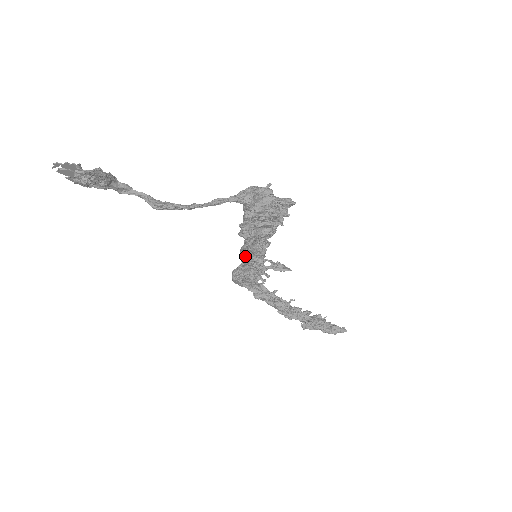
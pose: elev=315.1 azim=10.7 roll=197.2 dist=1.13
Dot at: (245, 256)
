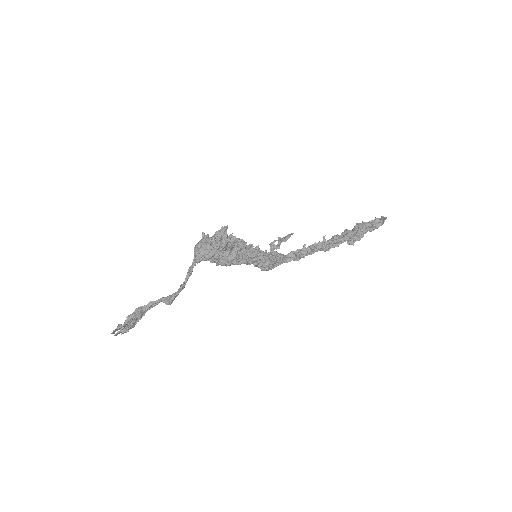
Dot at: (249, 264)
